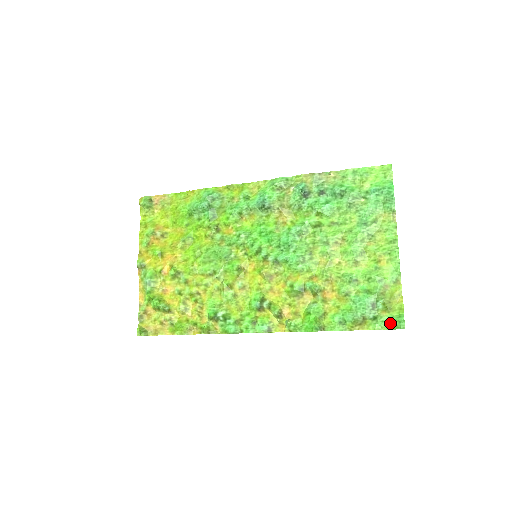
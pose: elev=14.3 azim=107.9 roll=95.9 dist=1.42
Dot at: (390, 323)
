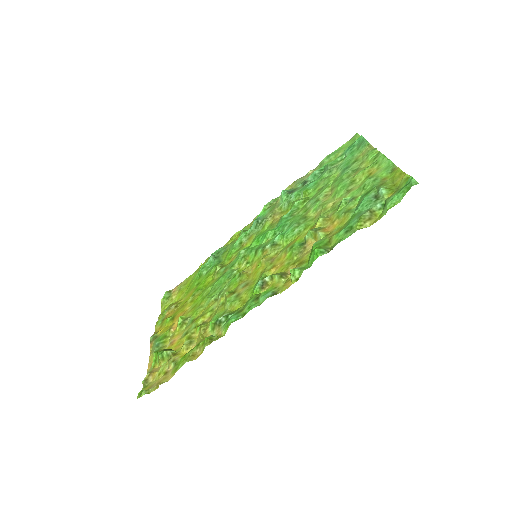
Dot at: (400, 193)
